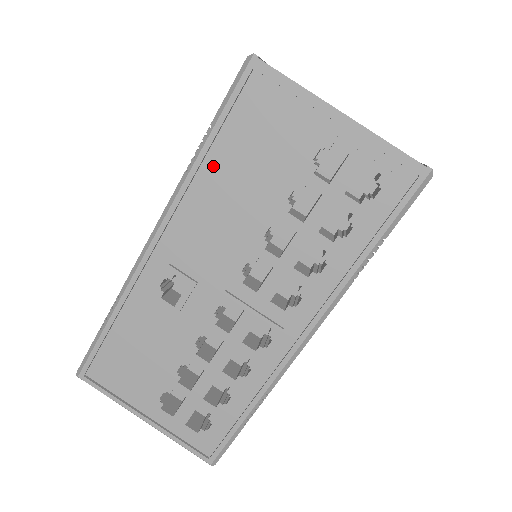
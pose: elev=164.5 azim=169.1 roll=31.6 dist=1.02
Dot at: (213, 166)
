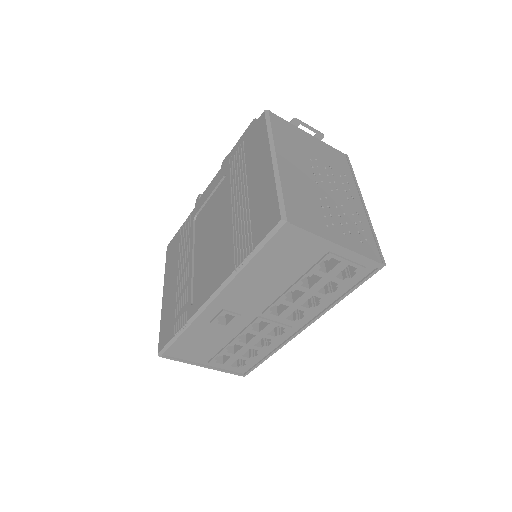
Dot at: (254, 268)
